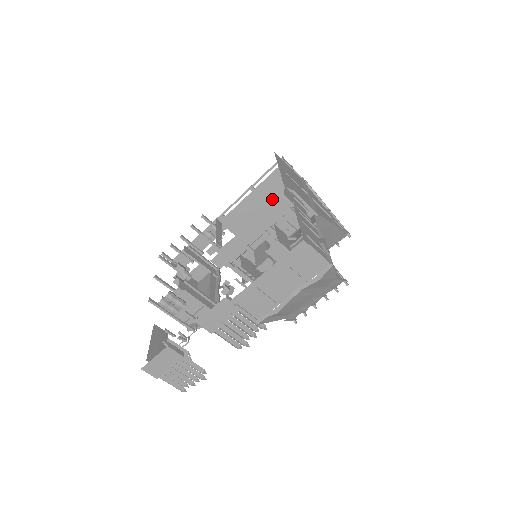
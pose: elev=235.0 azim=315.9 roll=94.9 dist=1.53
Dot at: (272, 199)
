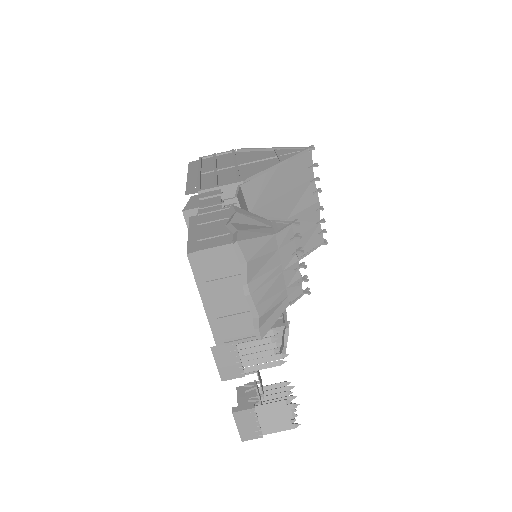
Dot at: occluded
